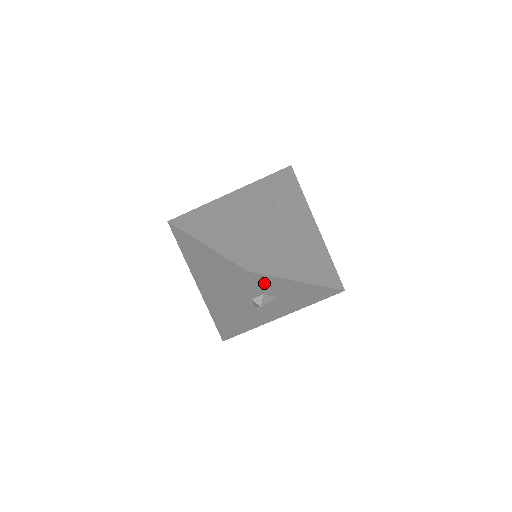
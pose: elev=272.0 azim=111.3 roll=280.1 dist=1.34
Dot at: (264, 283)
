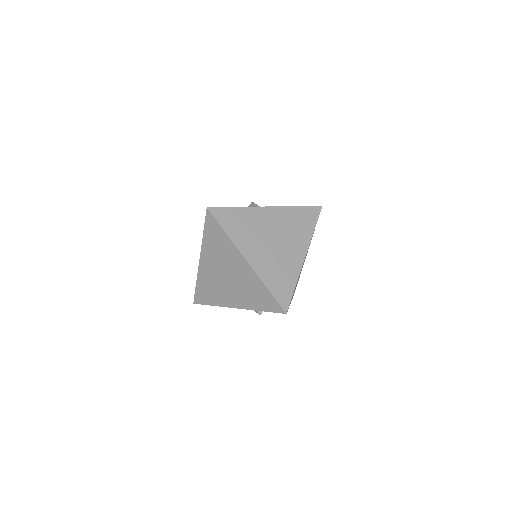
Dot at: occluded
